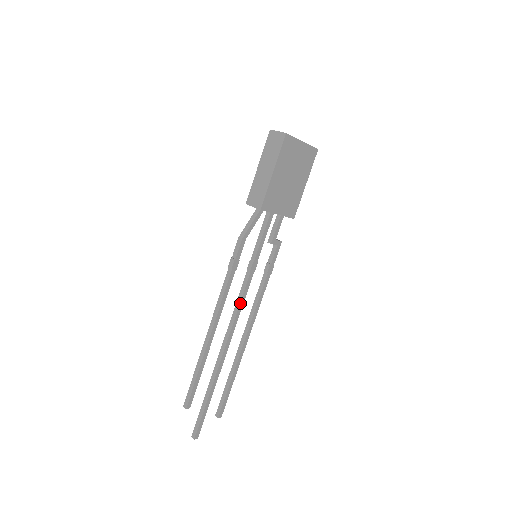
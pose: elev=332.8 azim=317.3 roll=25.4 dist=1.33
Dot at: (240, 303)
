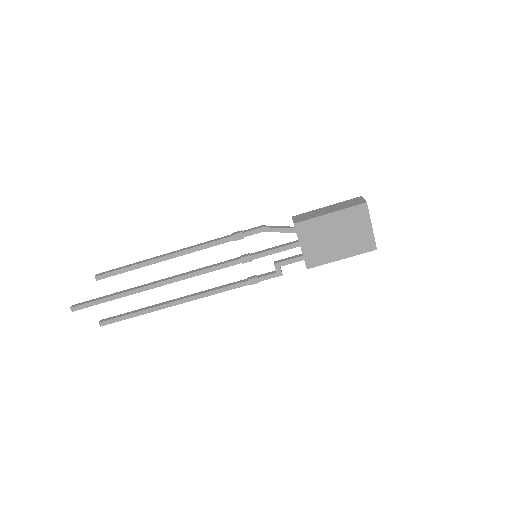
Dot at: (209, 268)
